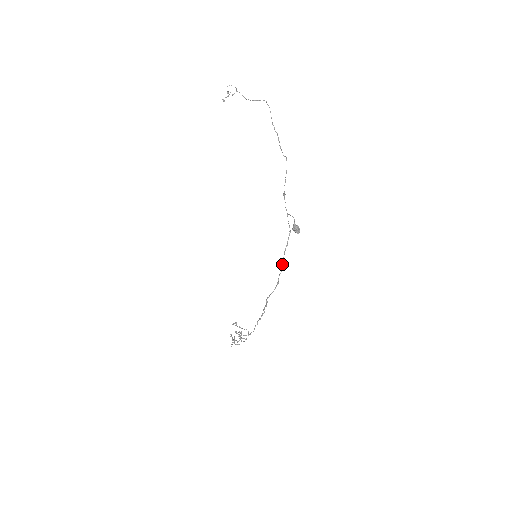
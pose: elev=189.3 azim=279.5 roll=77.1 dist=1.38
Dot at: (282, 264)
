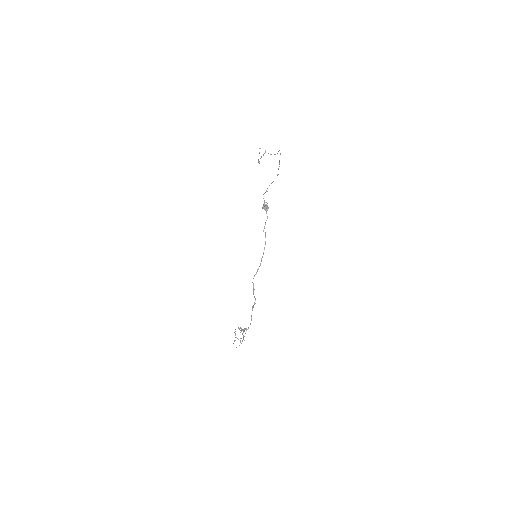
Dot at: (264, 248)
